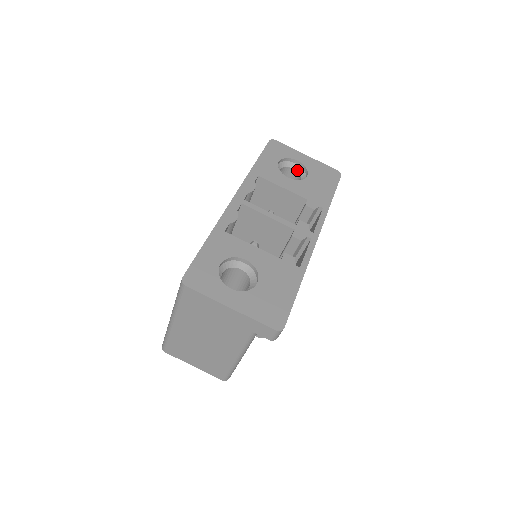
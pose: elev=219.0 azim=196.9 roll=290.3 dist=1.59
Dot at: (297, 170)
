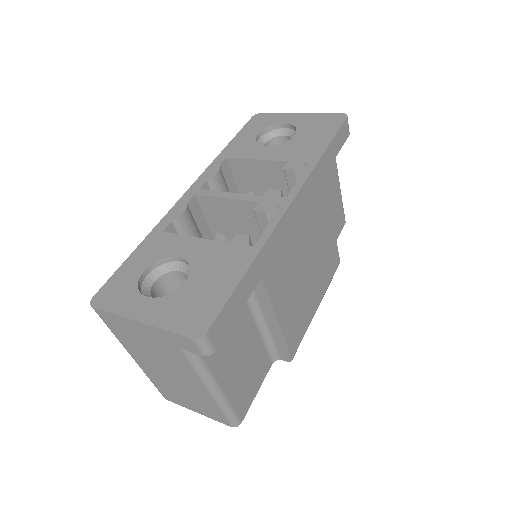
Dot at: (289, 135)
